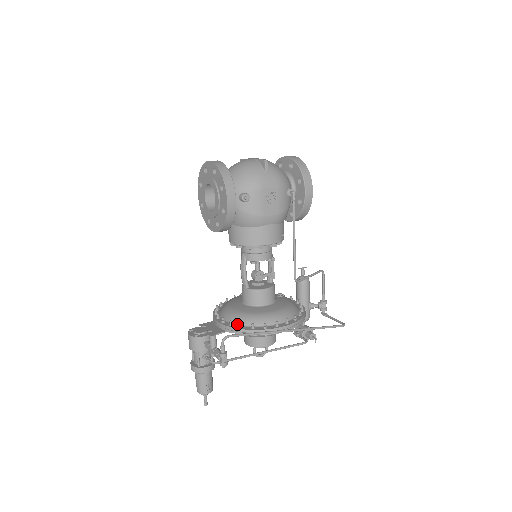
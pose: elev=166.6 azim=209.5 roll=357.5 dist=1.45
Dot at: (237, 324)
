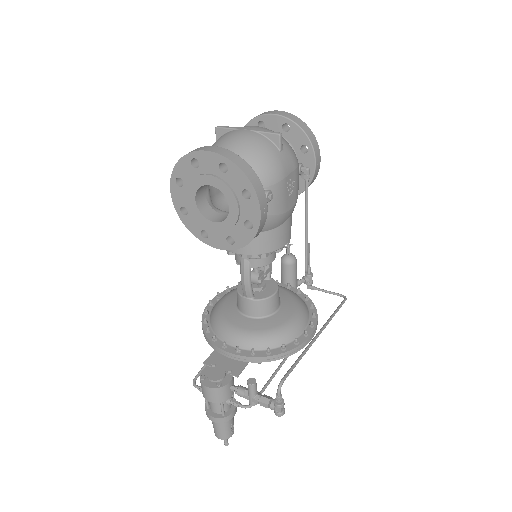
Dot at: (260, 349)
